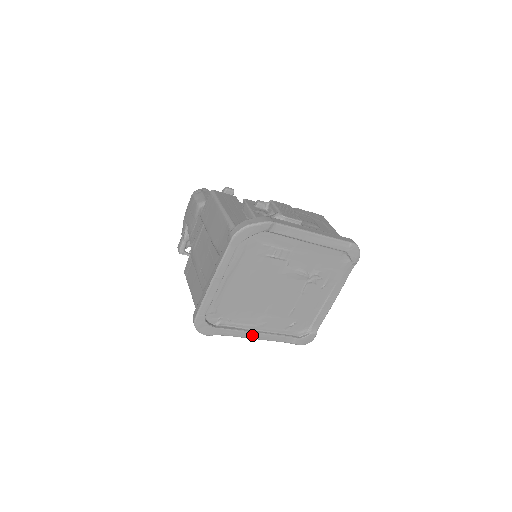
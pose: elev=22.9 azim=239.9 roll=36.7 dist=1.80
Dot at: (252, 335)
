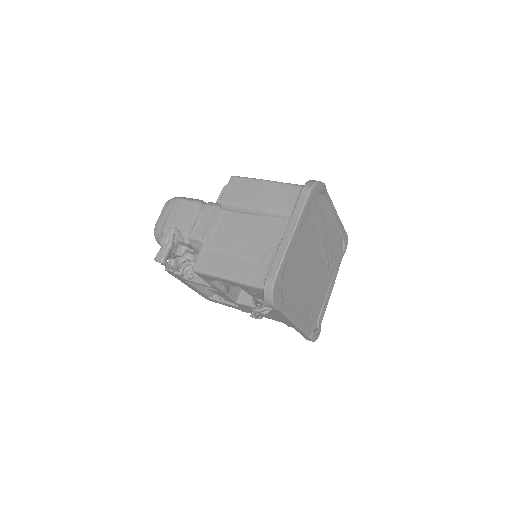
Dot at: (296, 318)
